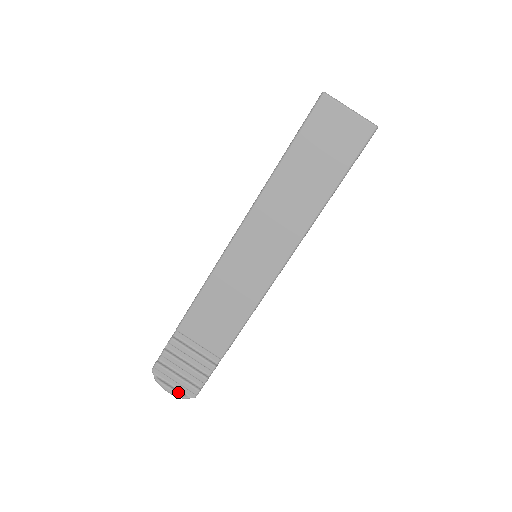
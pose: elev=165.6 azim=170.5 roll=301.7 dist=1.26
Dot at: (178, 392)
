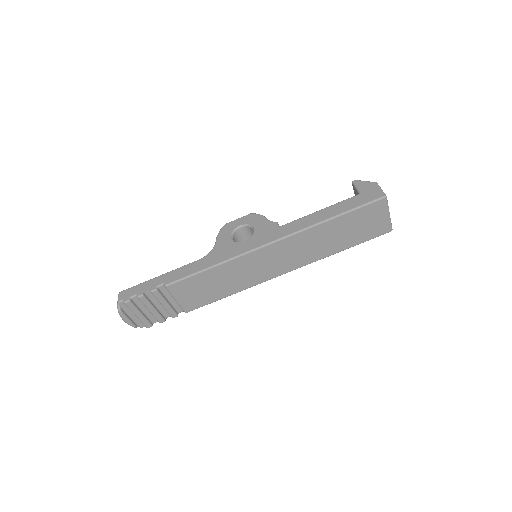
Dot at: (133, 323)
